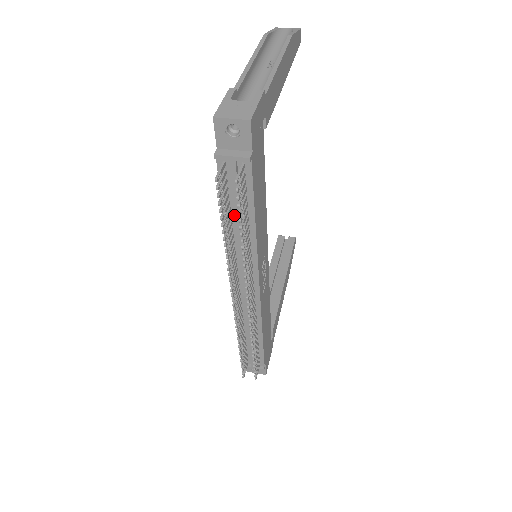
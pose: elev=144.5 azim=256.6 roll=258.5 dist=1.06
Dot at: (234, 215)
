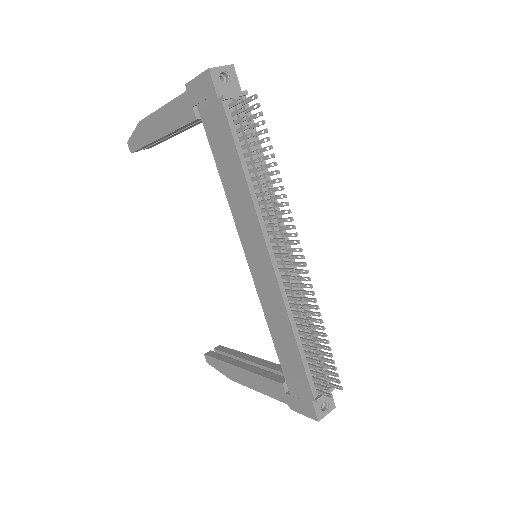
Dot at: (249, 162)
